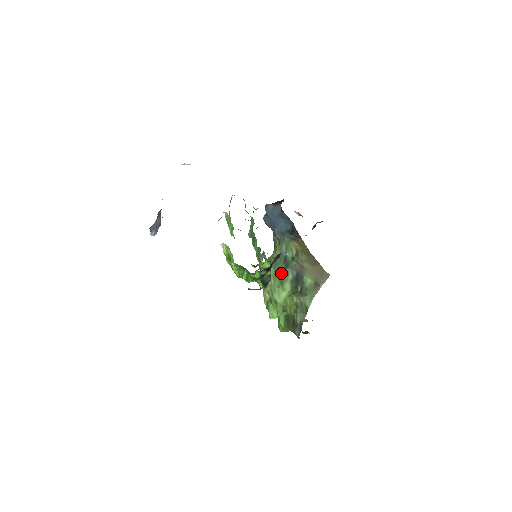
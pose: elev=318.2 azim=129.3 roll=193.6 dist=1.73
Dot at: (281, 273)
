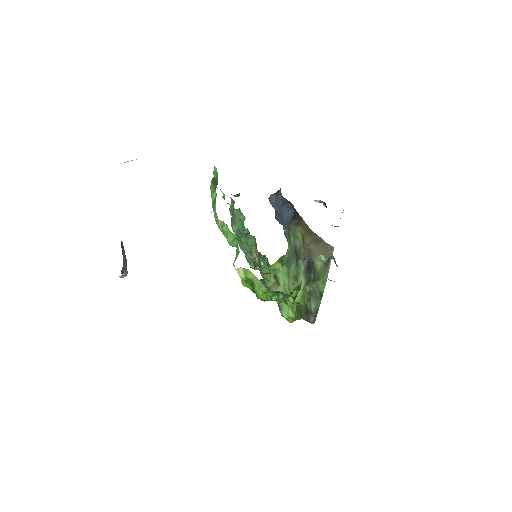
Dot at: (294, 268)
